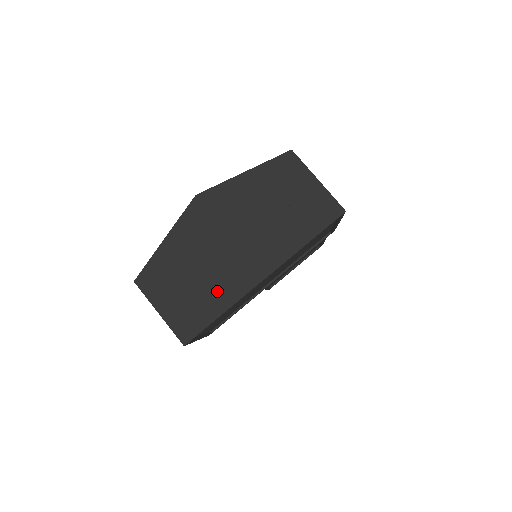
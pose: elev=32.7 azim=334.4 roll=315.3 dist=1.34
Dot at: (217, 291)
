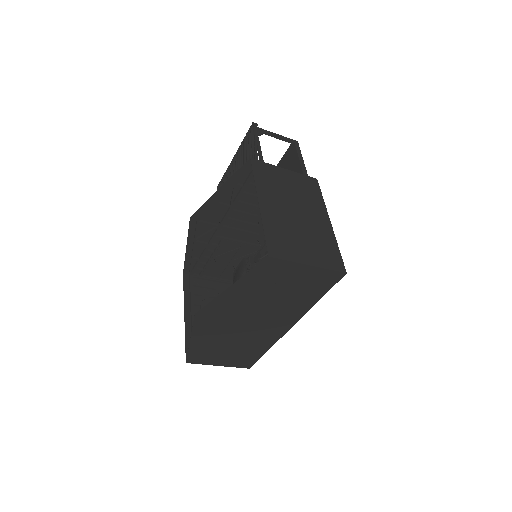
Dot at: (256, 345)
